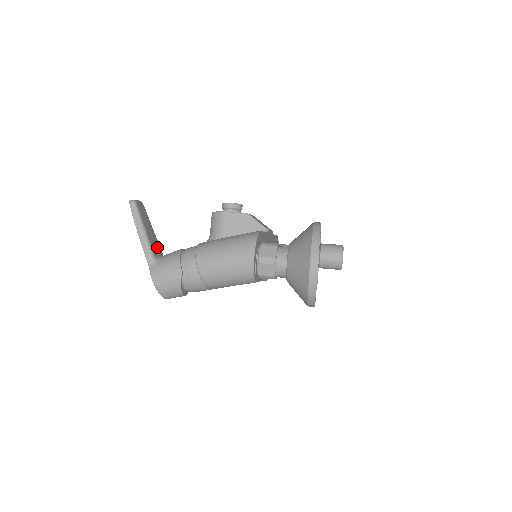
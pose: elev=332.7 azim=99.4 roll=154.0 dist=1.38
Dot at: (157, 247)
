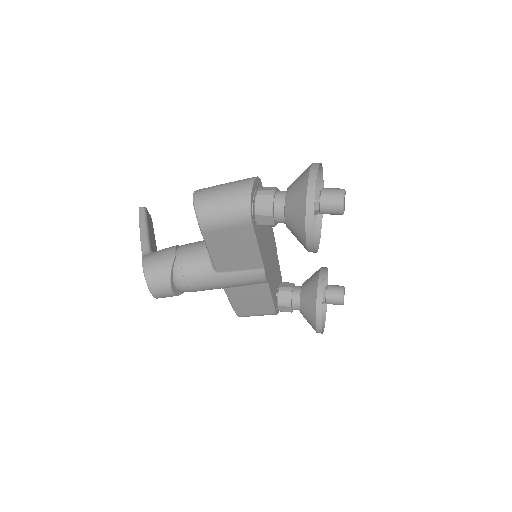
Dot at: (155, 250)
